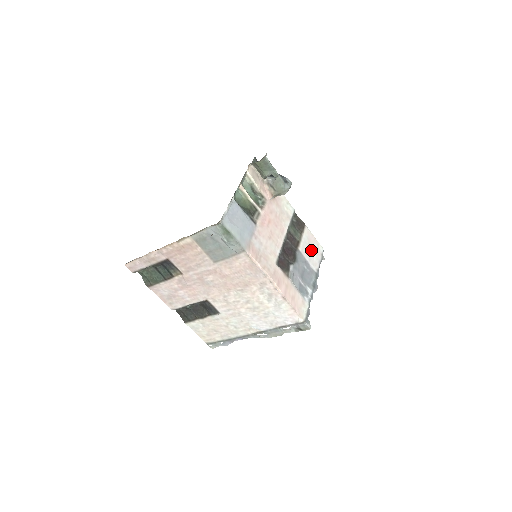
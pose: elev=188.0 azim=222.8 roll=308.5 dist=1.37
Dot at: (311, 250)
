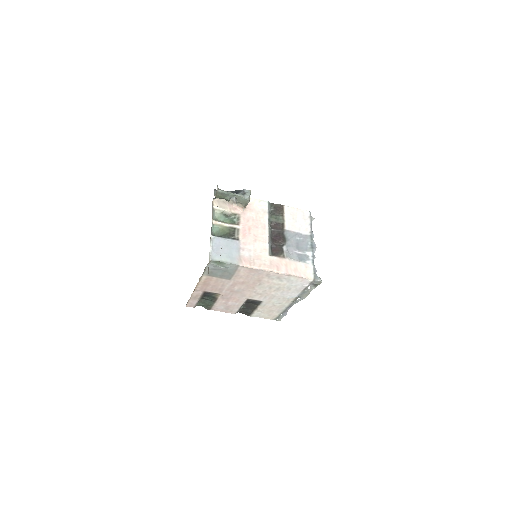
Dot at: (298, 221)
